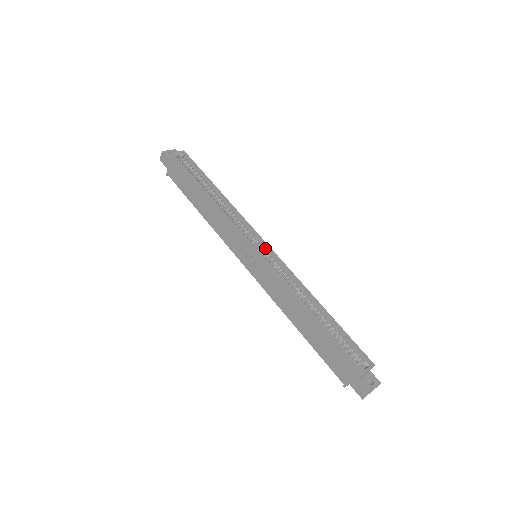
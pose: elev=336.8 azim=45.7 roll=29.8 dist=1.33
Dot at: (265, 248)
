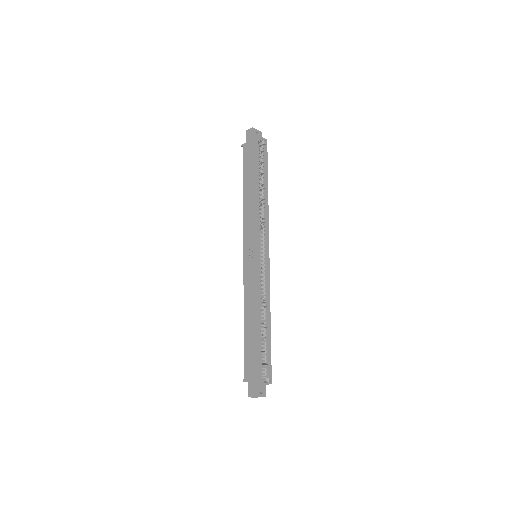
Dot at: (266, 257)
